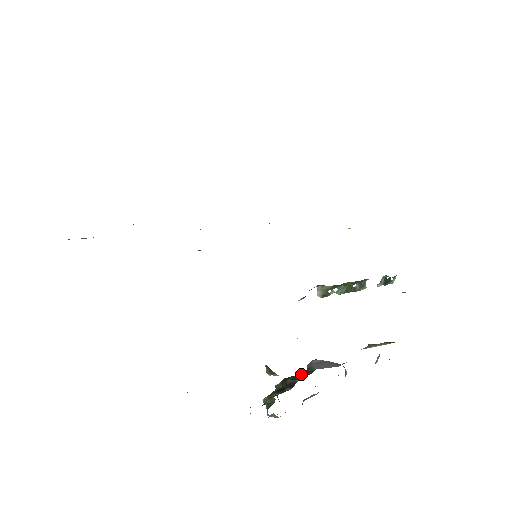
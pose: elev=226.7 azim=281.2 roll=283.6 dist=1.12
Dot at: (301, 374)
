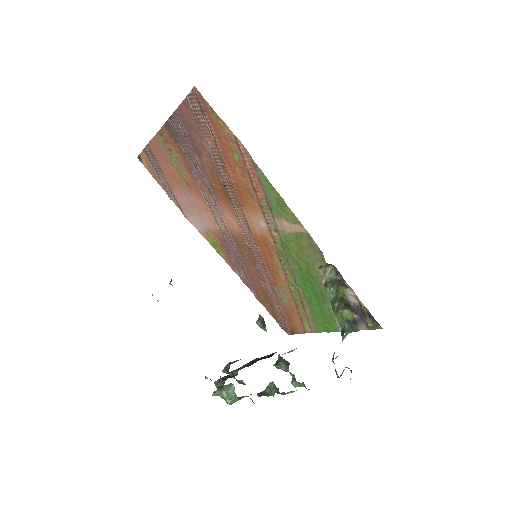
Dot at: occluded
